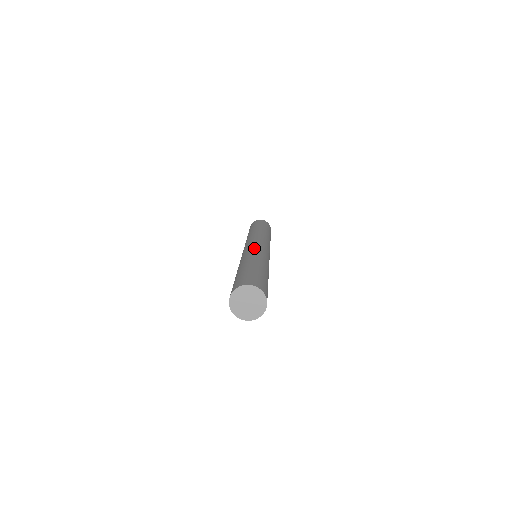
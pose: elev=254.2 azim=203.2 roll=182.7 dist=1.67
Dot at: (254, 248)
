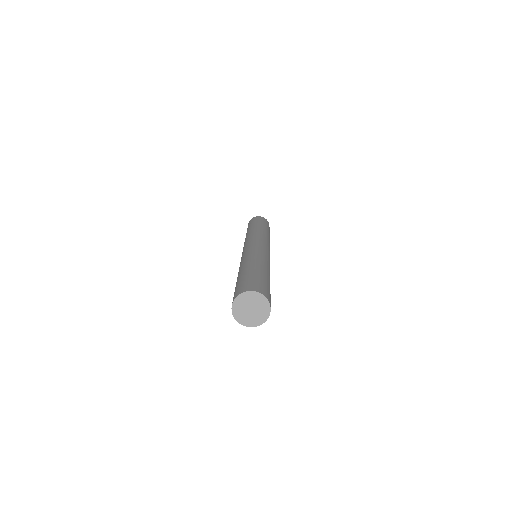
Dot at: (261, 250)
